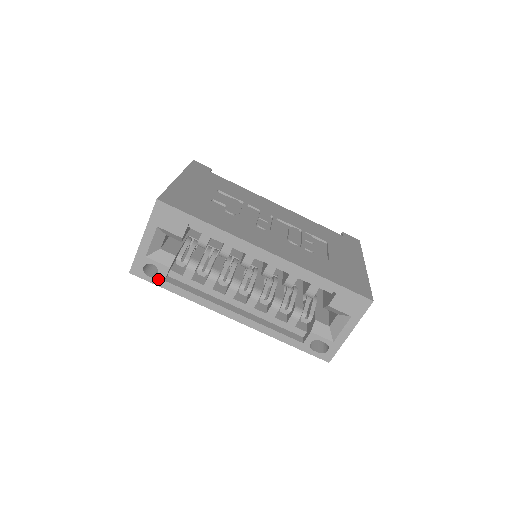
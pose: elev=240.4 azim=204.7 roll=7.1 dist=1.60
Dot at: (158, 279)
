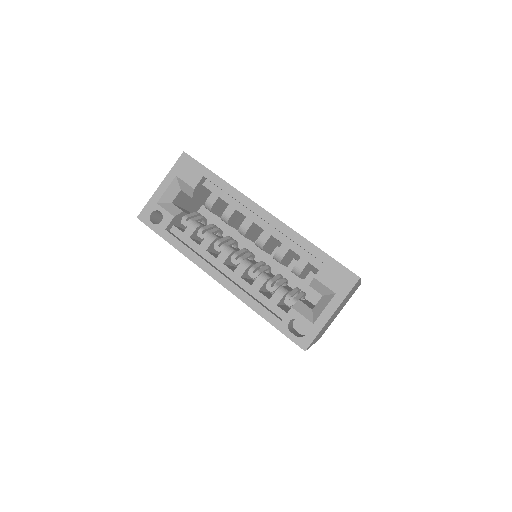
Dot at: (160, 227)
